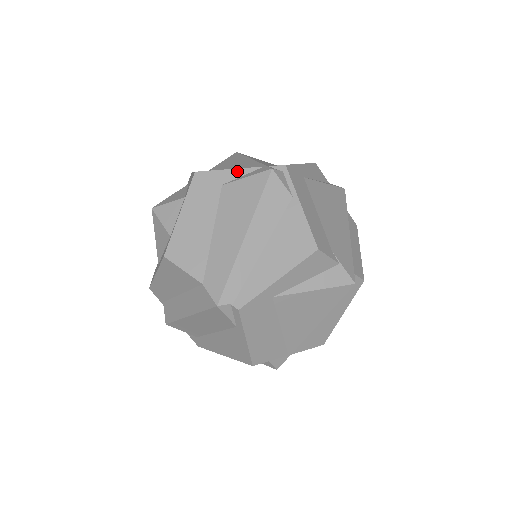
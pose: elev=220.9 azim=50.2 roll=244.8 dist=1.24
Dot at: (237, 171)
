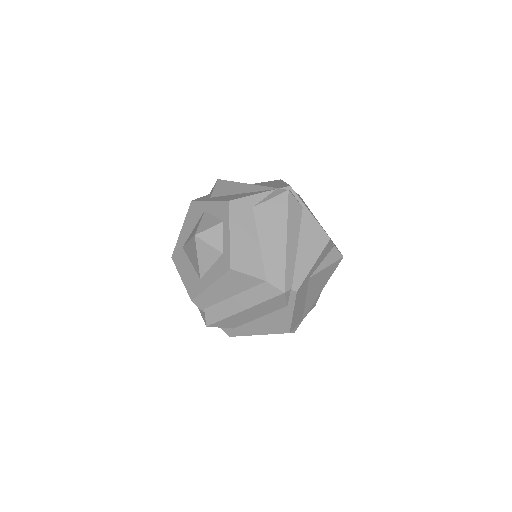
Dot at: (259, 195)
